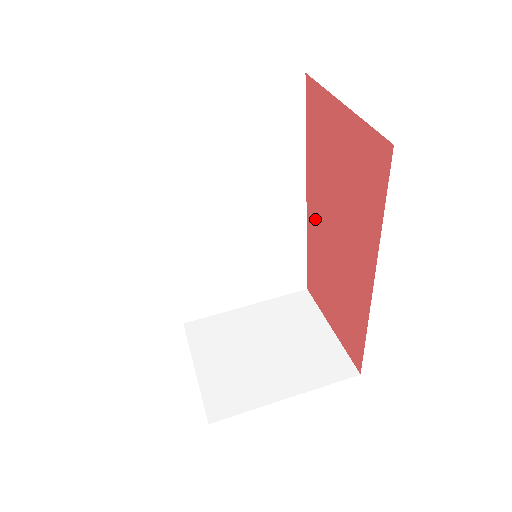
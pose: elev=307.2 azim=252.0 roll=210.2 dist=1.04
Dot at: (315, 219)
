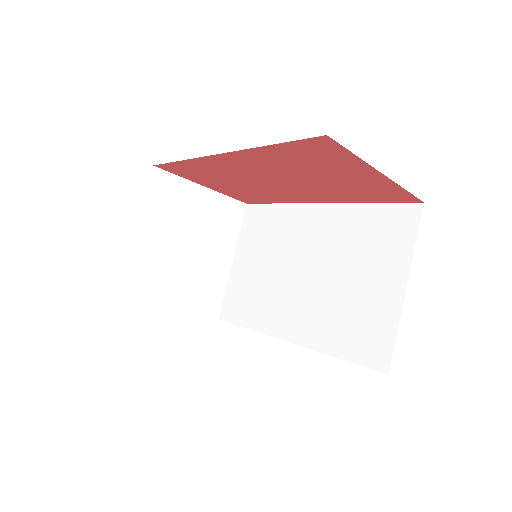
Dot at: (232, 165)
